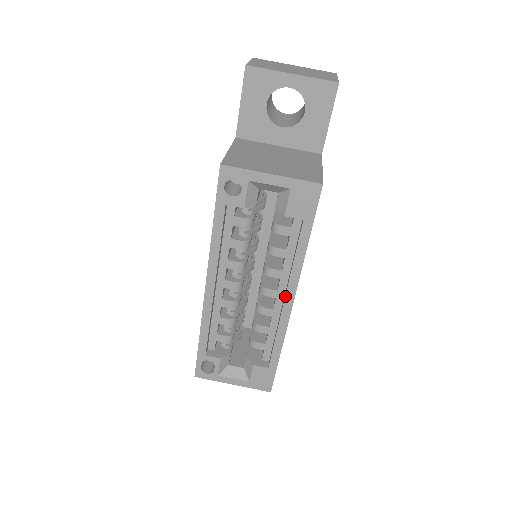
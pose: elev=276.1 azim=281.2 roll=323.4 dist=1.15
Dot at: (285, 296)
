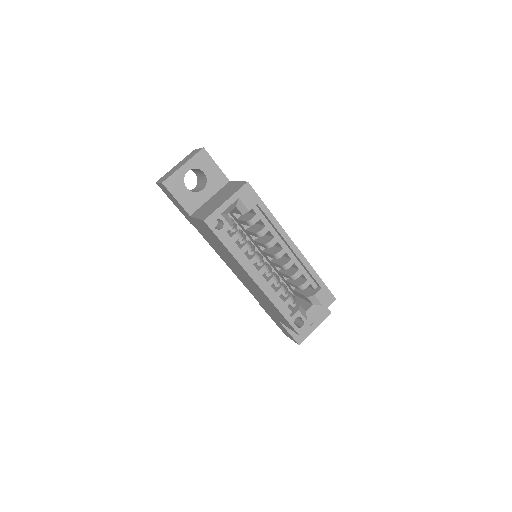
Dot at: (288, 245)
